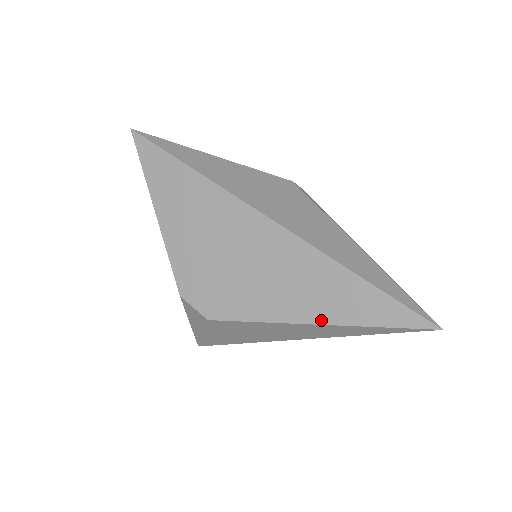
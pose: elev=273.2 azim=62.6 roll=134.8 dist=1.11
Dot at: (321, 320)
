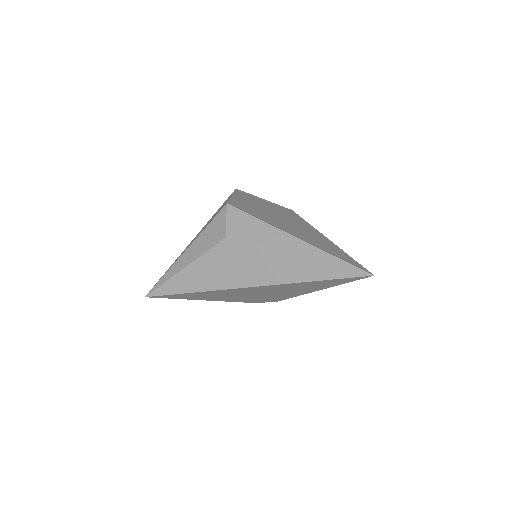
Dot at: (320, 289)
